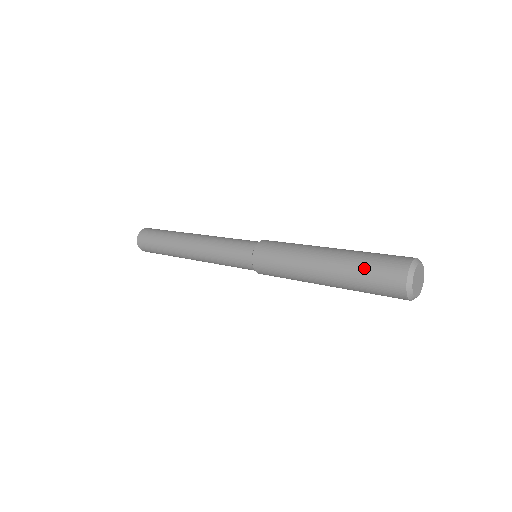
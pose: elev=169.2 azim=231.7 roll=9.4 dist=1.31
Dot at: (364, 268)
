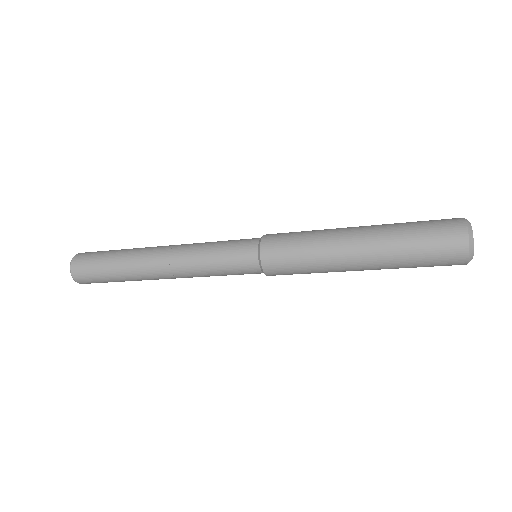
Dot at: (412, 222)
